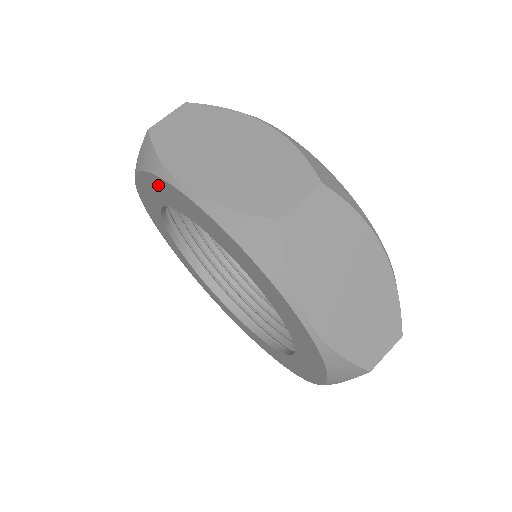
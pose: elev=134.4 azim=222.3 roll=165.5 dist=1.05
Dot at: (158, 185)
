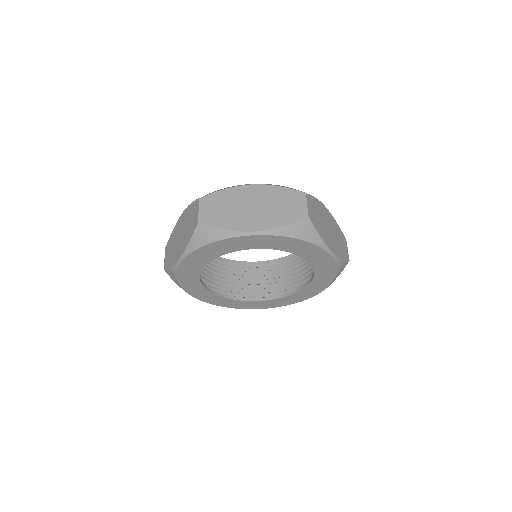
Dot at: (223, 245)
